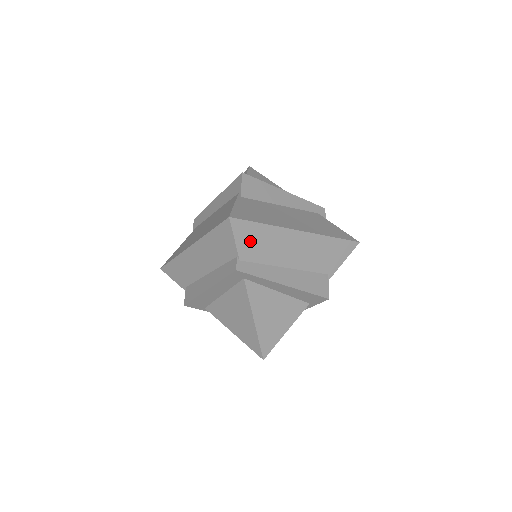
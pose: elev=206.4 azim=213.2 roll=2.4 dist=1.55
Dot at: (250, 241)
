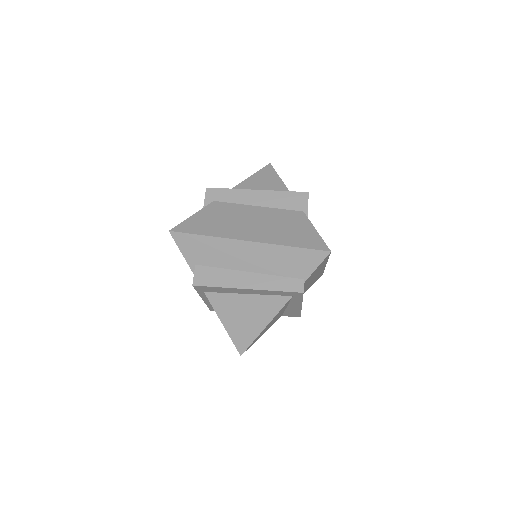
Dot at: occluded
